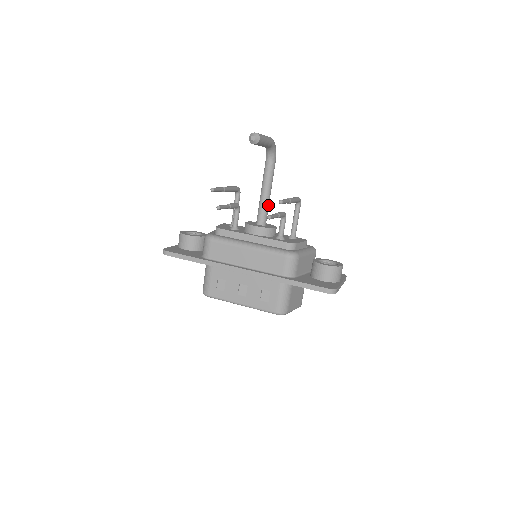
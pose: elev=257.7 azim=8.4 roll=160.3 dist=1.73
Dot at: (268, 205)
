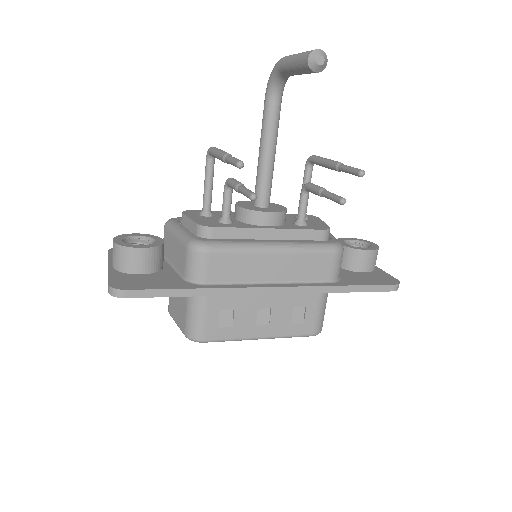
Dot at: (272, 173)
